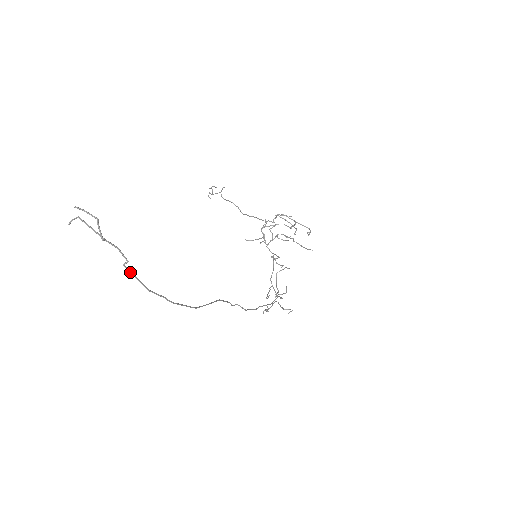
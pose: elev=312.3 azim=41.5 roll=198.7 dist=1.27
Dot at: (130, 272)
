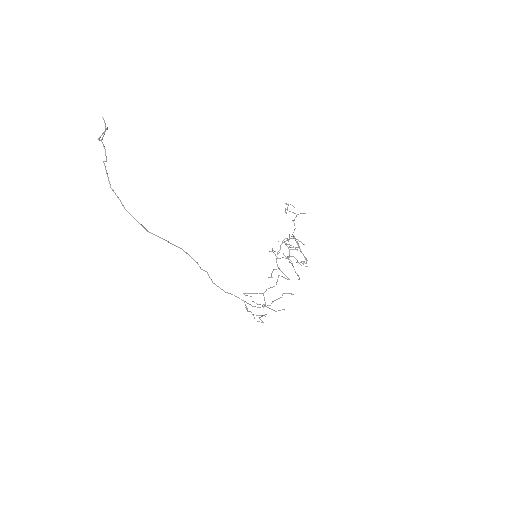
Dot at: (105, 168)
